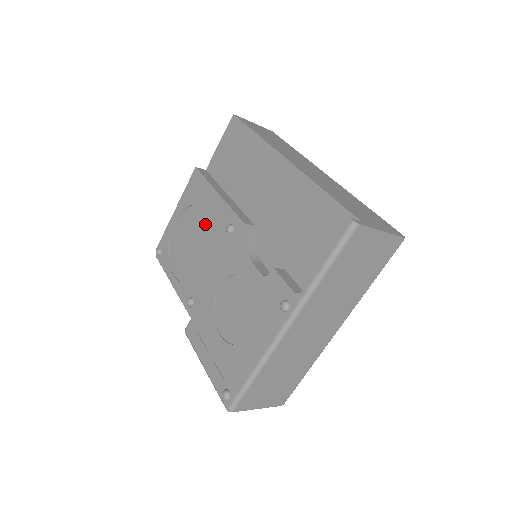
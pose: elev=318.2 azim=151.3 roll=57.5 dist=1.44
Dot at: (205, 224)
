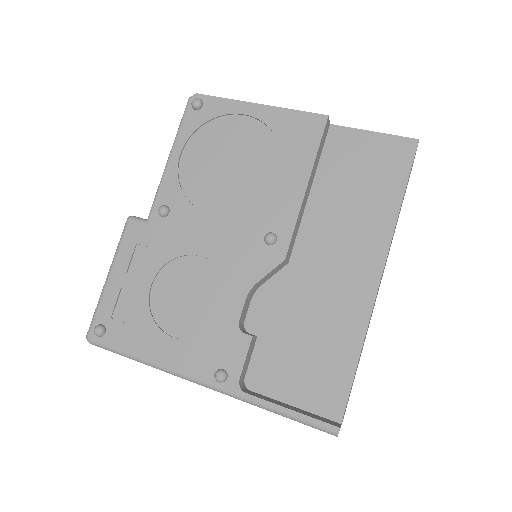
Dot at: (262, 182)
